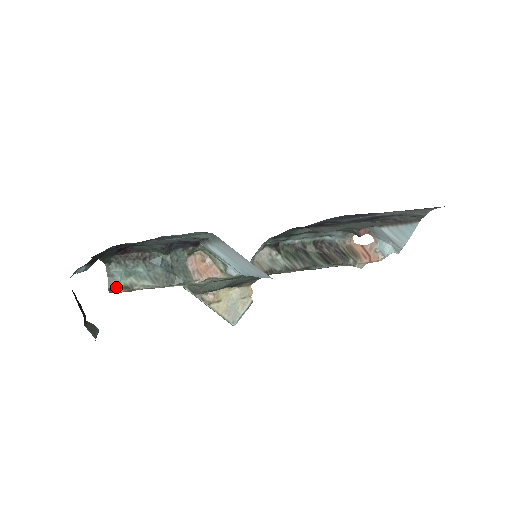
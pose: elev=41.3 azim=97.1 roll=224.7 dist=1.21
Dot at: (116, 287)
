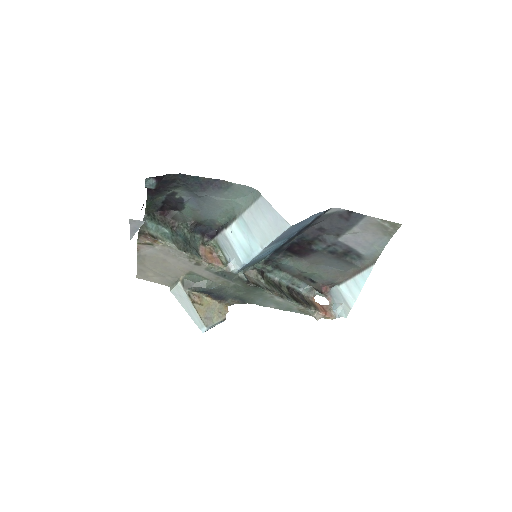
Dot at: (146, 232)
